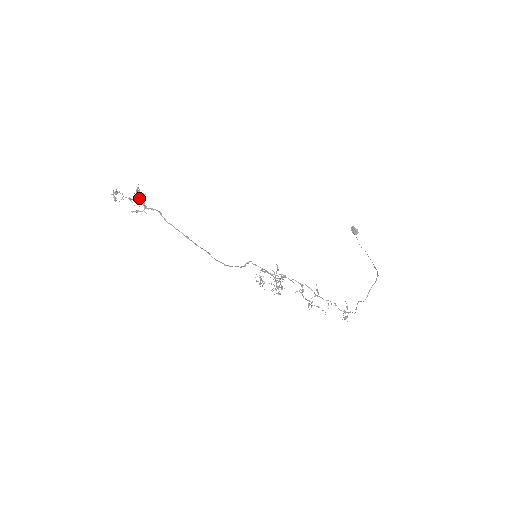
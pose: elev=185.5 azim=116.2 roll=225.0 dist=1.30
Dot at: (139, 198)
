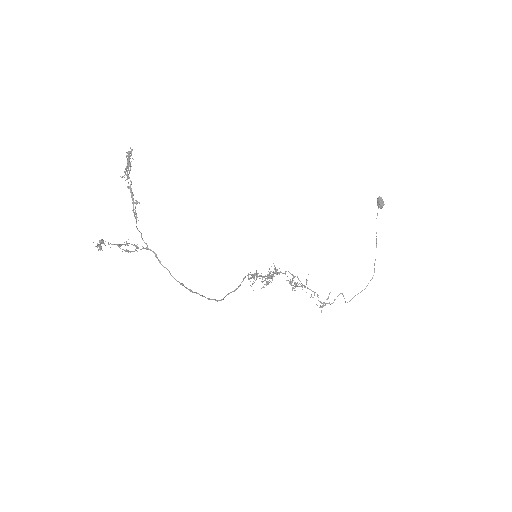
Dot at: (130, 188)
